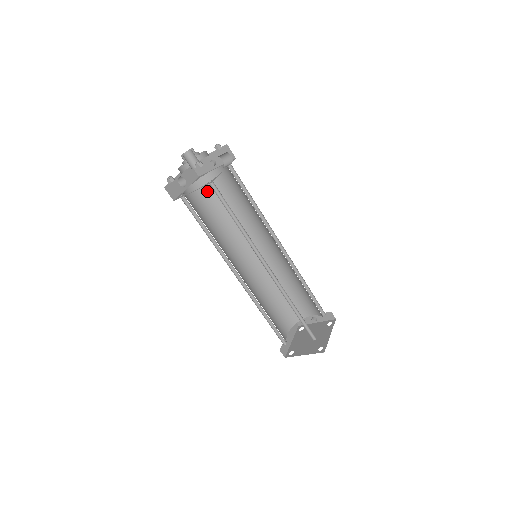
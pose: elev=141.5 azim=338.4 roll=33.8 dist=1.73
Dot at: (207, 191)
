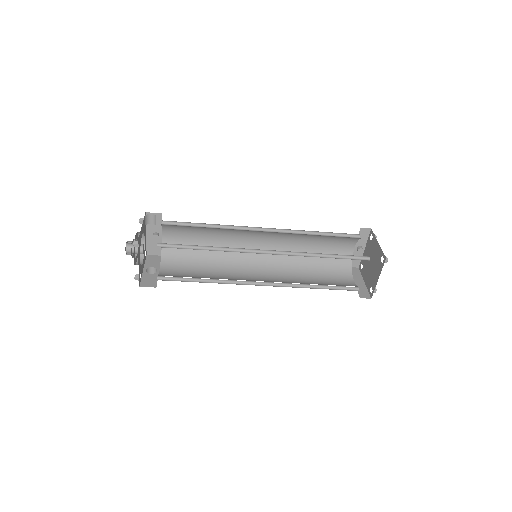
Dot at: (176, 257)
